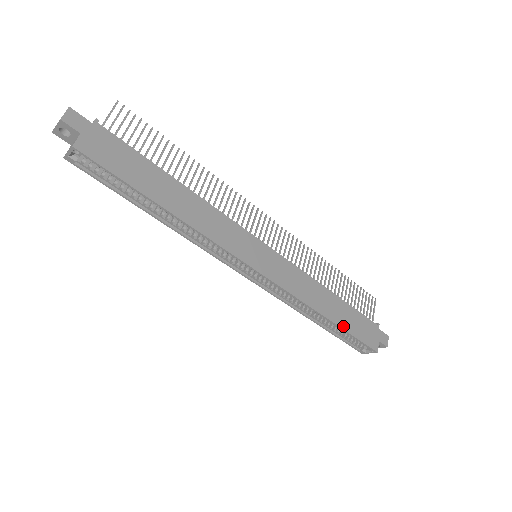
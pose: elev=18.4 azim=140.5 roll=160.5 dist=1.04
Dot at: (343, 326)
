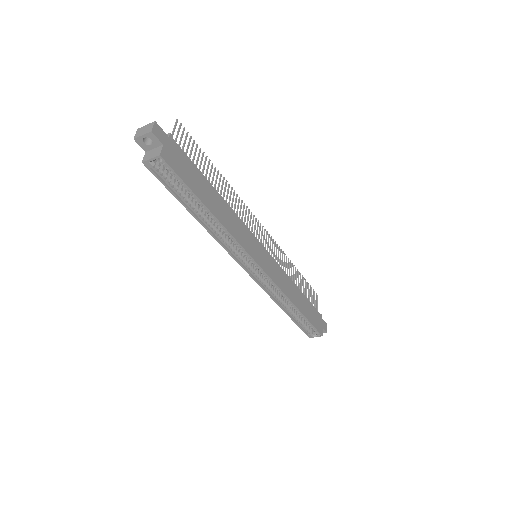
Dot at: (305, 315)
